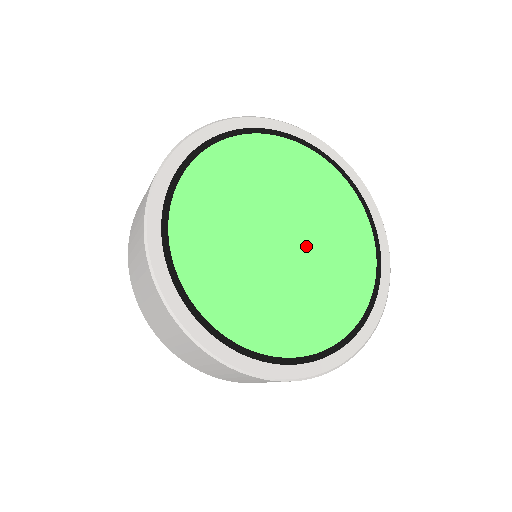
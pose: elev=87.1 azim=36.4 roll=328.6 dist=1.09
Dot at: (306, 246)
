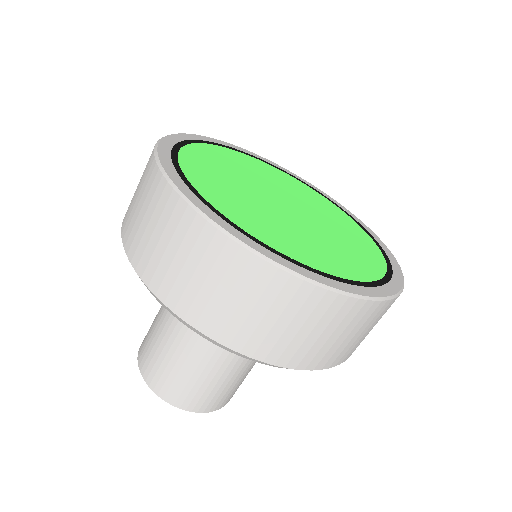
Dot at: (310, 218)
